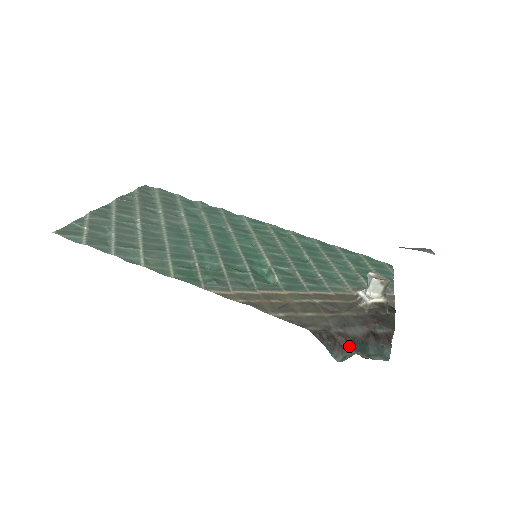
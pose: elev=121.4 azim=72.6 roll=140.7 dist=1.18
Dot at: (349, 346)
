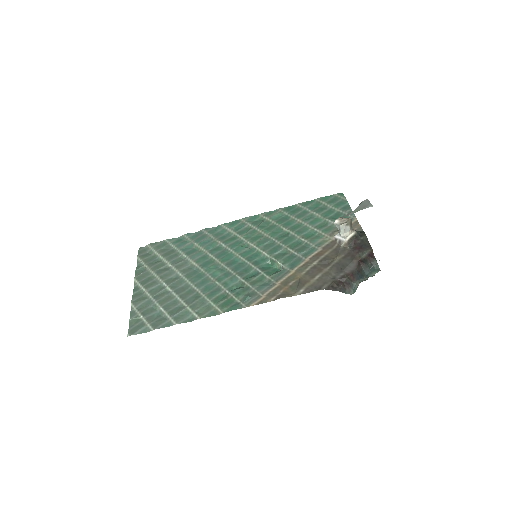
Dot at: (352, 280)
